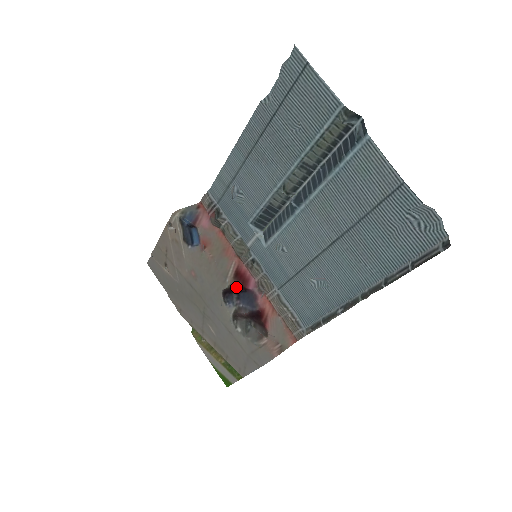
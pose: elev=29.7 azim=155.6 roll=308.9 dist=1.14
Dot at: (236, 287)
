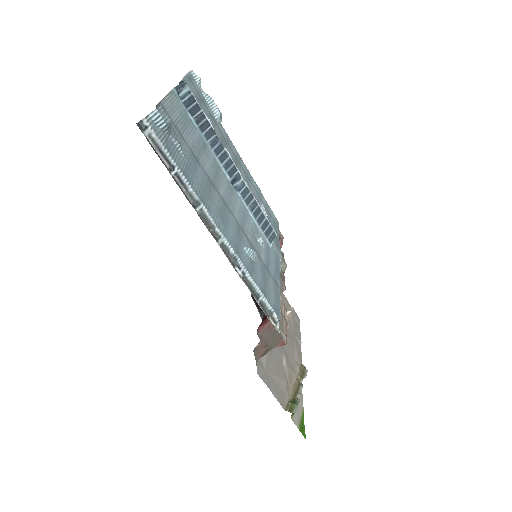
Dot at: occluded
